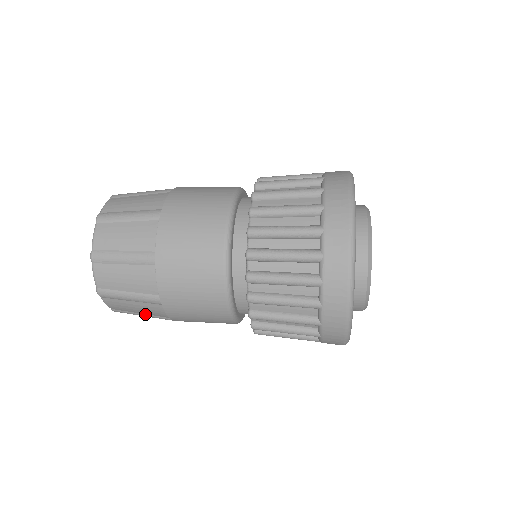
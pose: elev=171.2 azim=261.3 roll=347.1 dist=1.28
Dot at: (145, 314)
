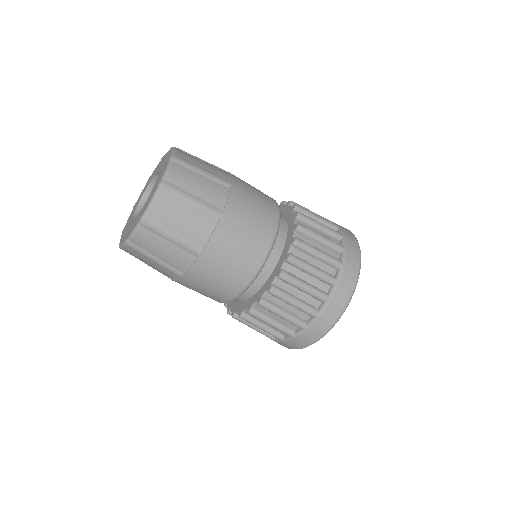
Dot at: (179, 234)
